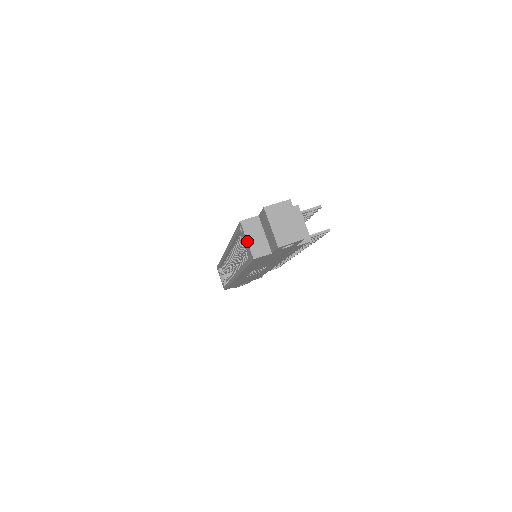
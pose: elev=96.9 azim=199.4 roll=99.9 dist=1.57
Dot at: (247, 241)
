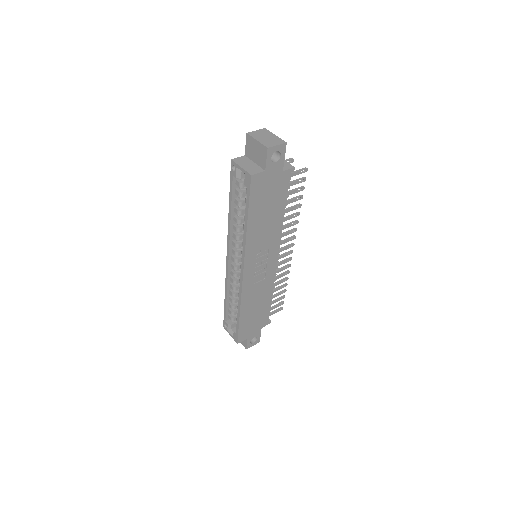
Dot at: (241, 167)
